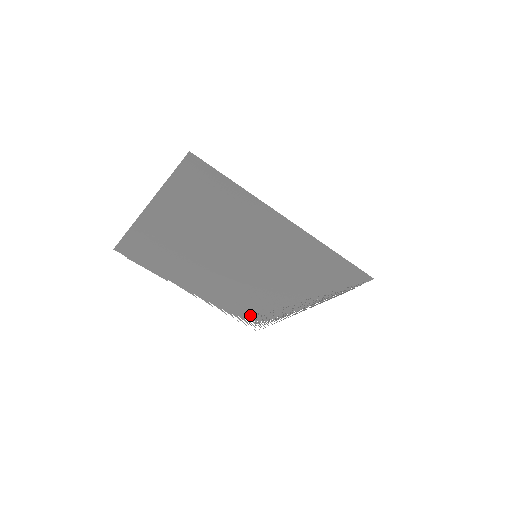
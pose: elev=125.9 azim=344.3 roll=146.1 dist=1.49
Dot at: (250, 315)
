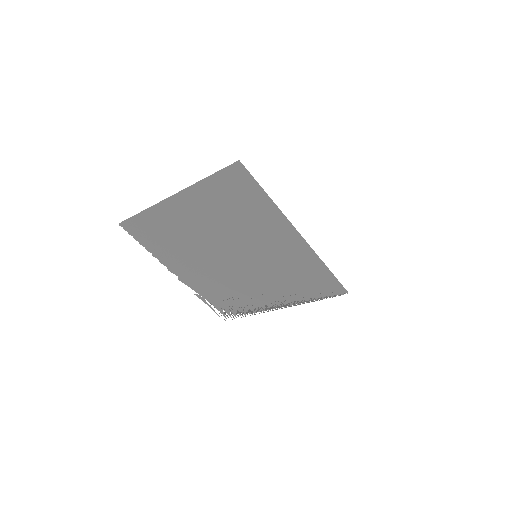
Dot at: (225, 306)
